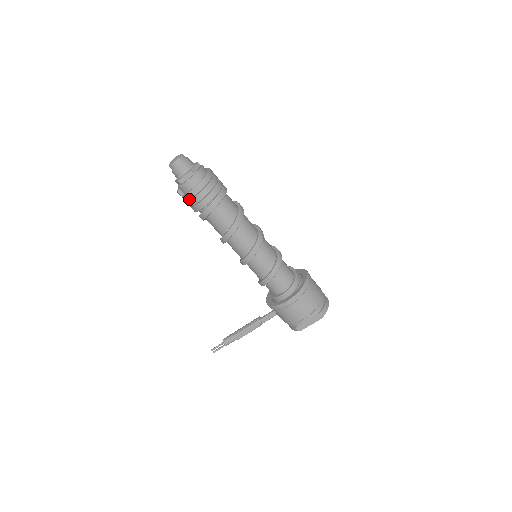
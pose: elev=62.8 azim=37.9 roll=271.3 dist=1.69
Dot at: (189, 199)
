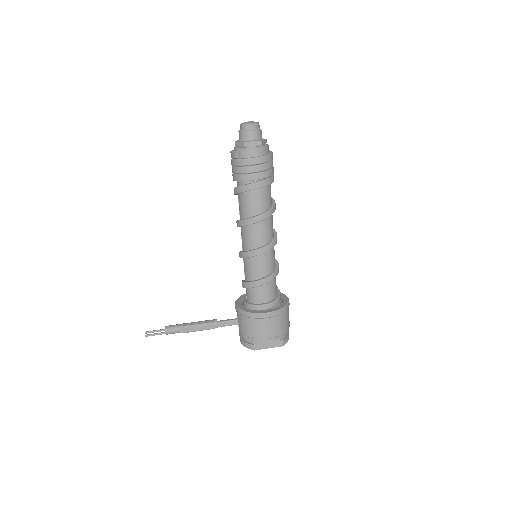
Dot at: (244, 165)
